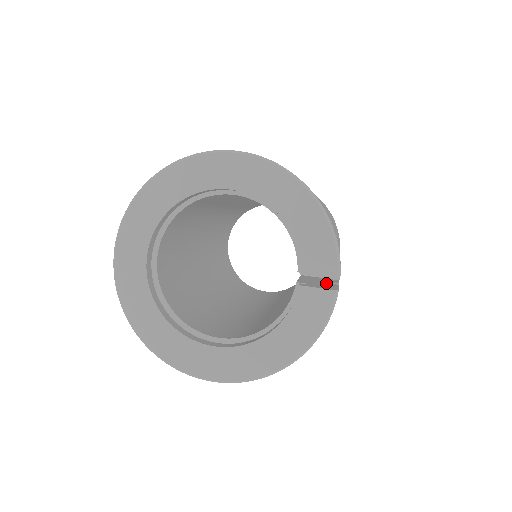
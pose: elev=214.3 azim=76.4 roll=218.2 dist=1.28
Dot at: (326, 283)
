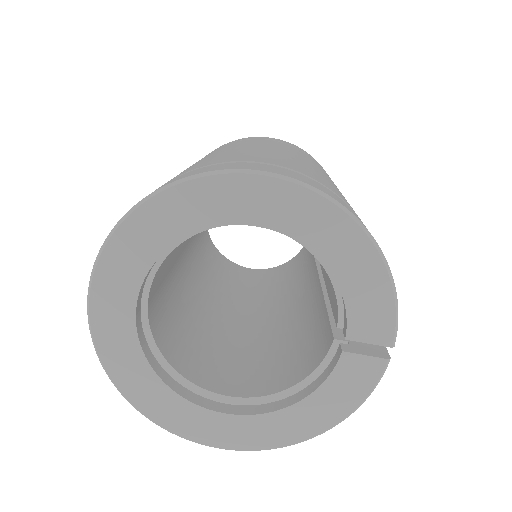
Dot at: occluded
